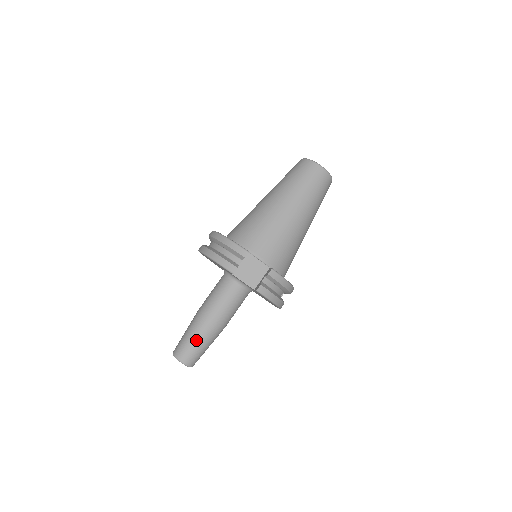
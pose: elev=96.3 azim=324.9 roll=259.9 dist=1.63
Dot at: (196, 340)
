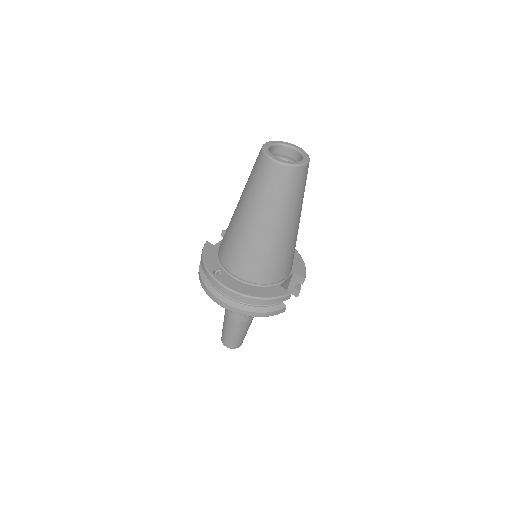
Dot at: (245, 334)
